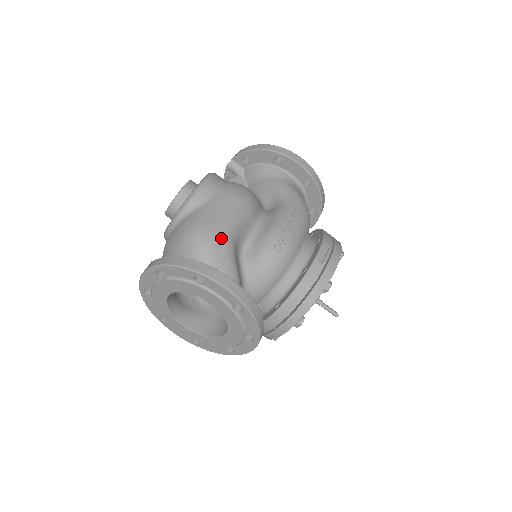
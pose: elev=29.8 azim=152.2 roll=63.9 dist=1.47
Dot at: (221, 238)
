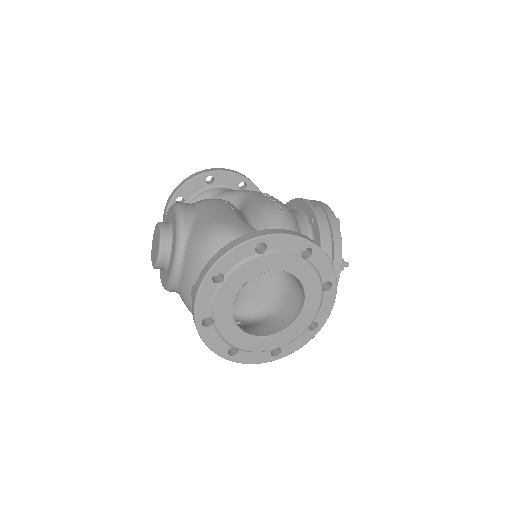
Dot at: (238, 222)
